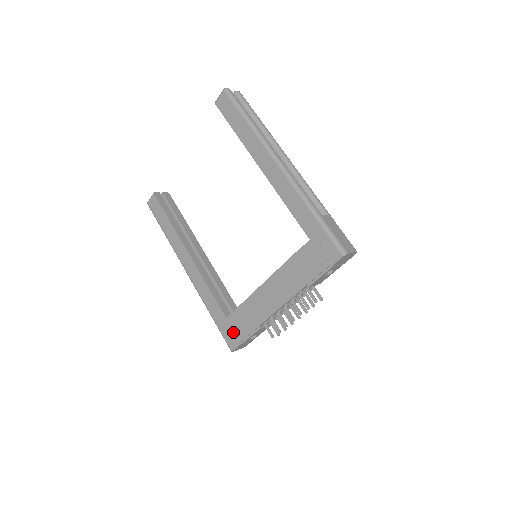
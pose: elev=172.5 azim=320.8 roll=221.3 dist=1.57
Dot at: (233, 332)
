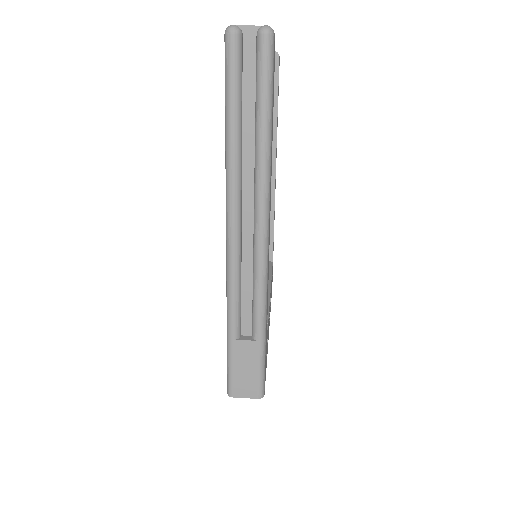
Dot at: occluded
